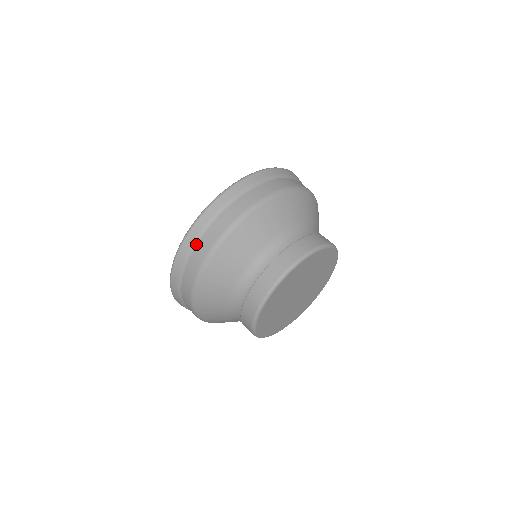
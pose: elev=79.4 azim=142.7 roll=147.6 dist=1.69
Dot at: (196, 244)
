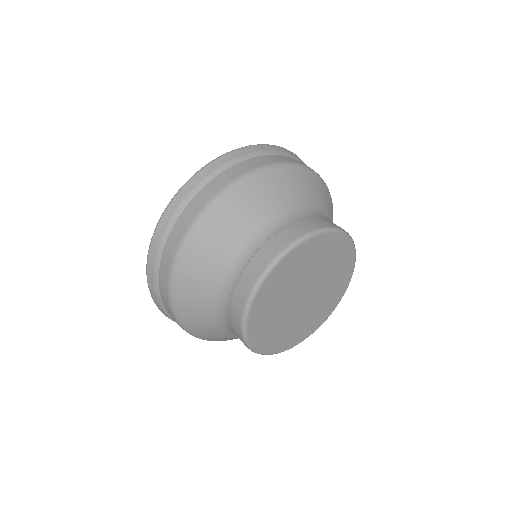
Dot at: (162, 304)
